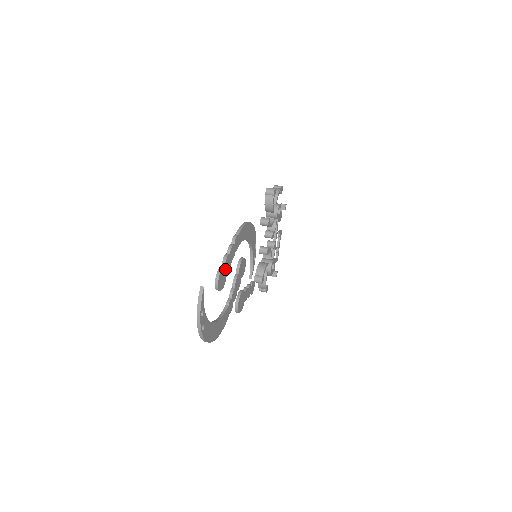
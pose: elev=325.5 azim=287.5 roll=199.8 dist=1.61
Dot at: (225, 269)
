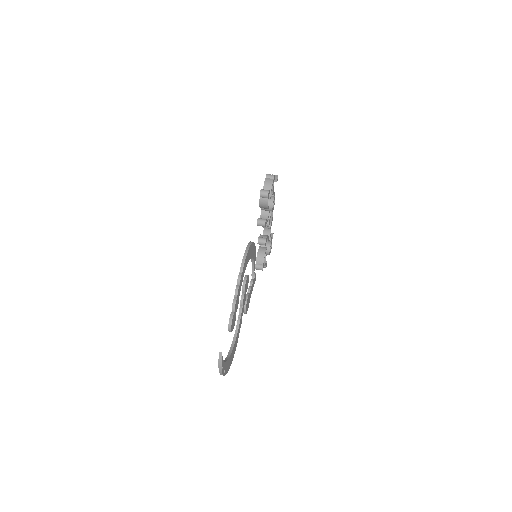
Dot at: (235, 312)
